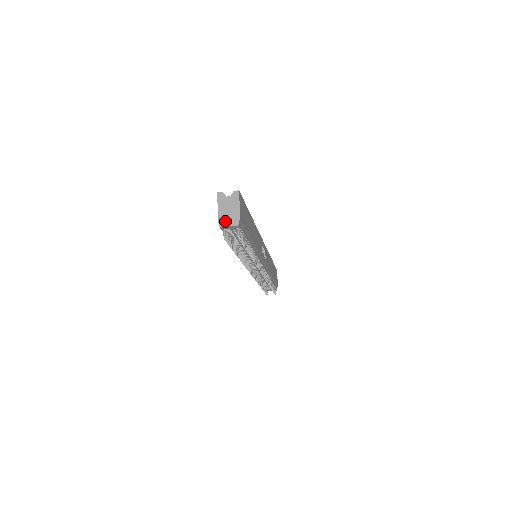
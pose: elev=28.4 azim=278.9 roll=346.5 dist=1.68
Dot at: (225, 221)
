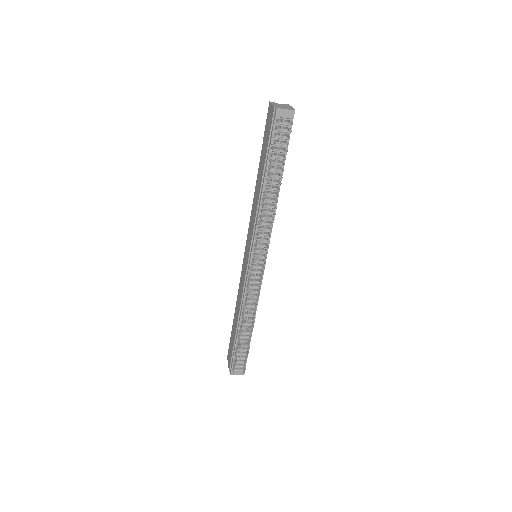
Dot at: (281, 107)
